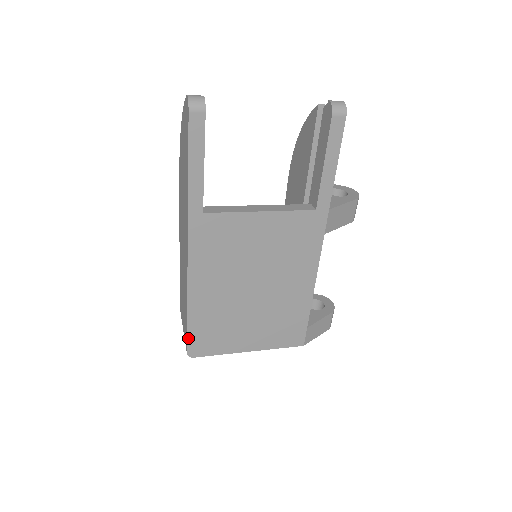
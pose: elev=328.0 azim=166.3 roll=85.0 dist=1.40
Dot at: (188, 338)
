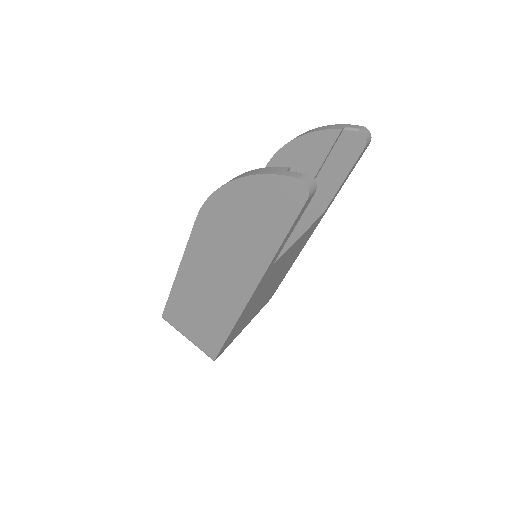
Dot at: (220, 351)
